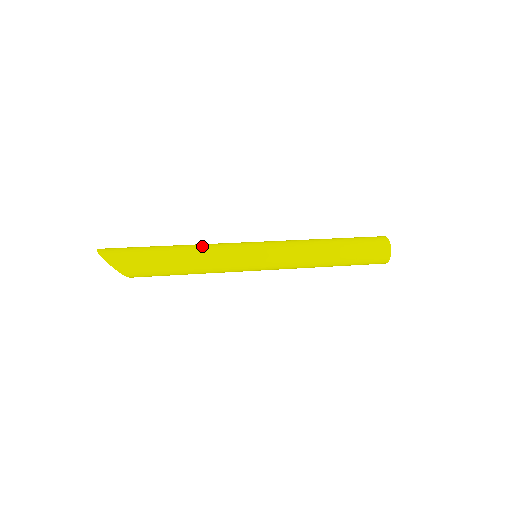
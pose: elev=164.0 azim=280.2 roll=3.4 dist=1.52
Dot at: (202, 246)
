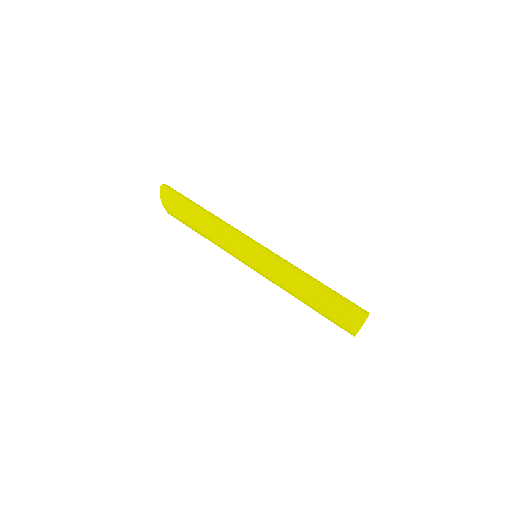
Dot at: (222, 223)
